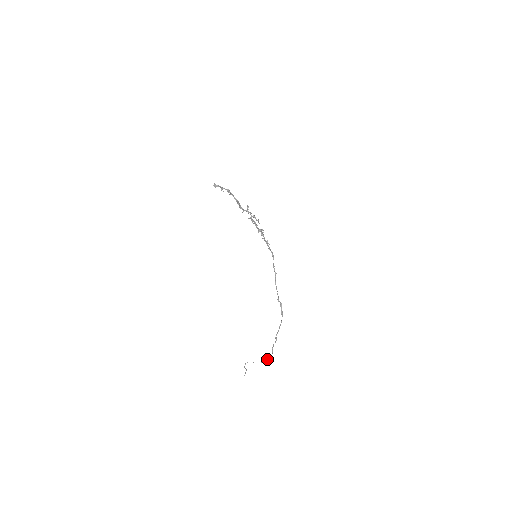
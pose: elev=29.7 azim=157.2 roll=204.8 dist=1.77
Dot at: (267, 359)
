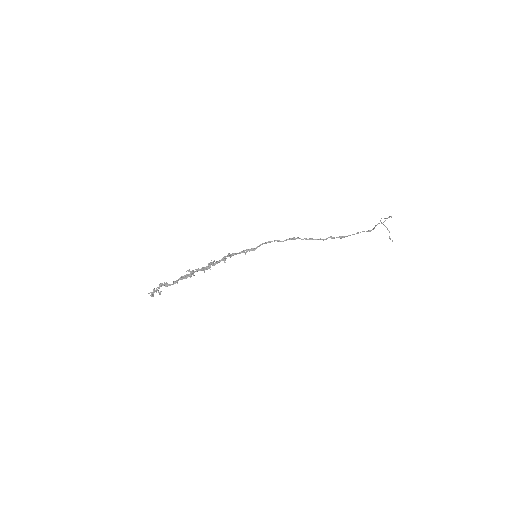
Dot at: occluded
